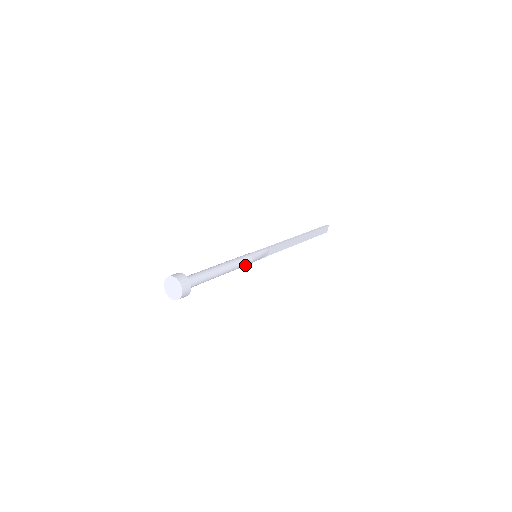
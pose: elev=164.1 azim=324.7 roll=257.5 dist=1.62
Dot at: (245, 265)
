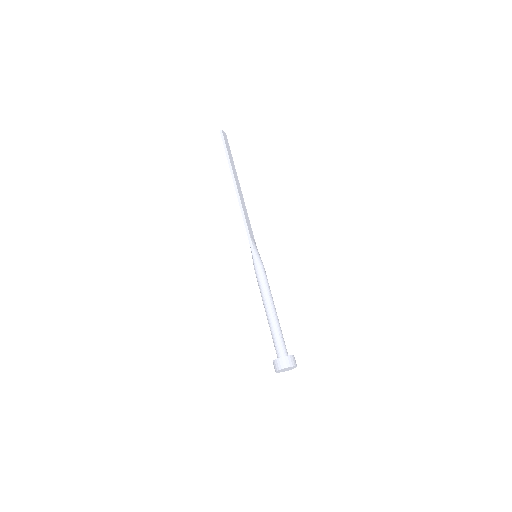
Dot at: (266, 276)
